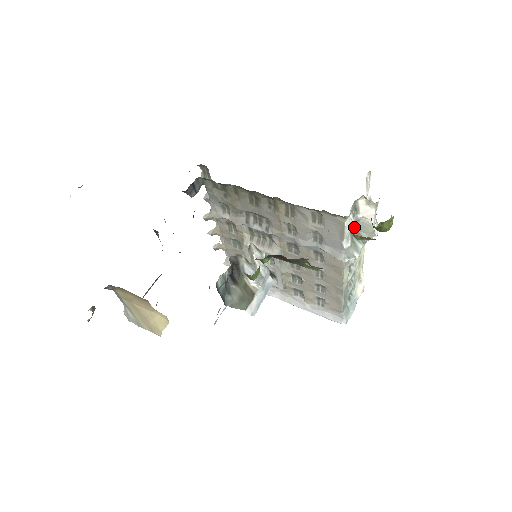
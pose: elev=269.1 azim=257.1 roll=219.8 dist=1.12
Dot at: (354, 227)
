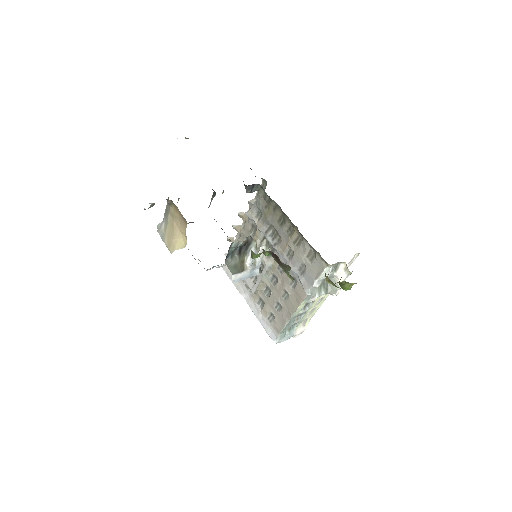
Dot at: occluded
